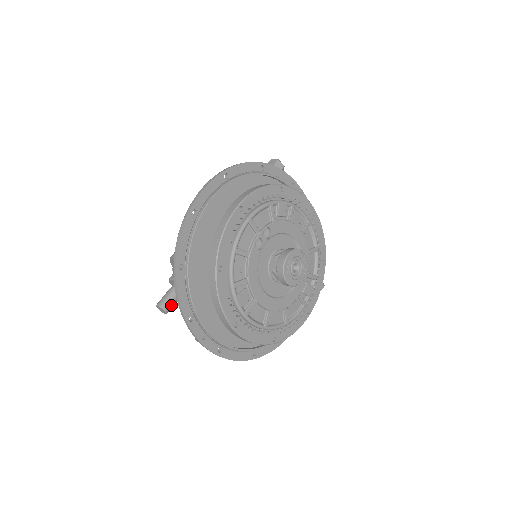
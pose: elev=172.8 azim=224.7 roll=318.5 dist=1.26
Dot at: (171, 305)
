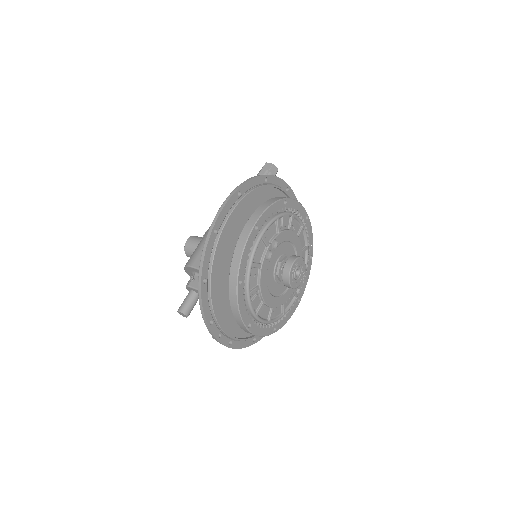
Dot at: (191, 310)
